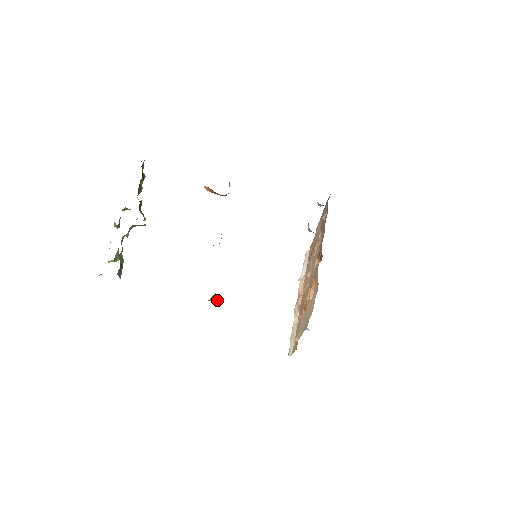
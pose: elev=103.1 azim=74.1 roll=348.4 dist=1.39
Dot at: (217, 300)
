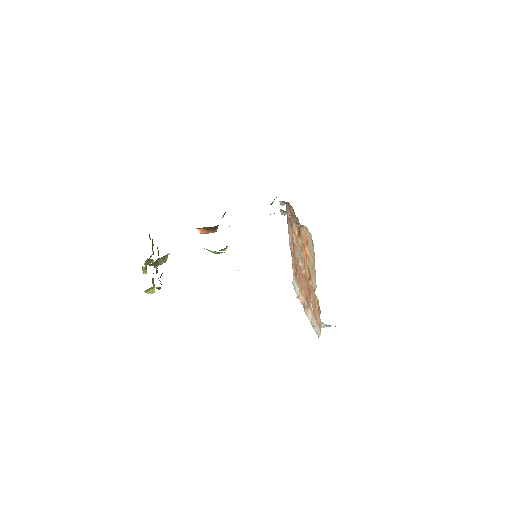
Dot at: occluded
